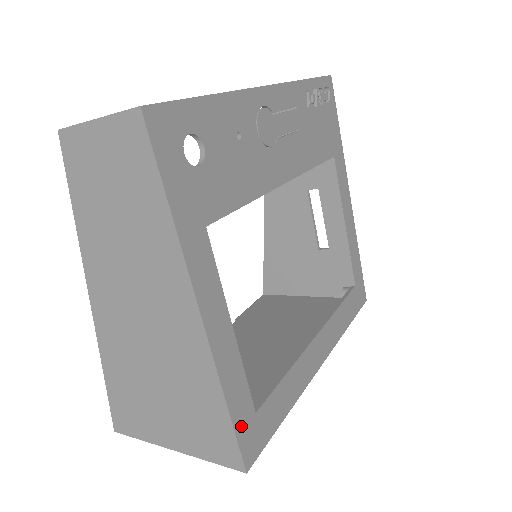
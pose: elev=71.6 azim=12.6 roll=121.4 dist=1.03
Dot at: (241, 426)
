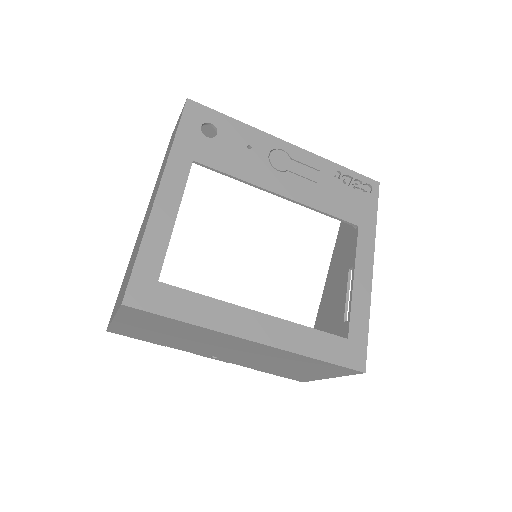
Dot at: (140, 272)
